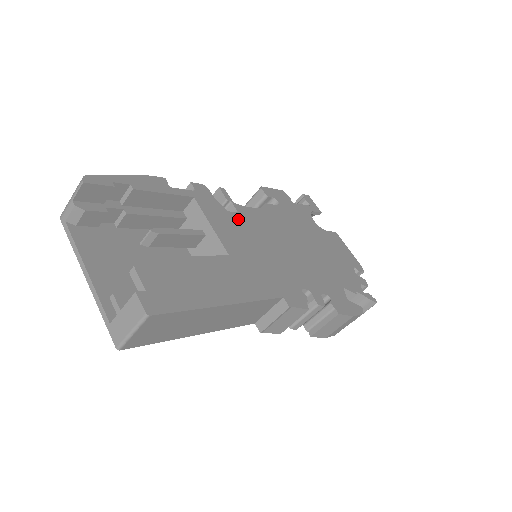
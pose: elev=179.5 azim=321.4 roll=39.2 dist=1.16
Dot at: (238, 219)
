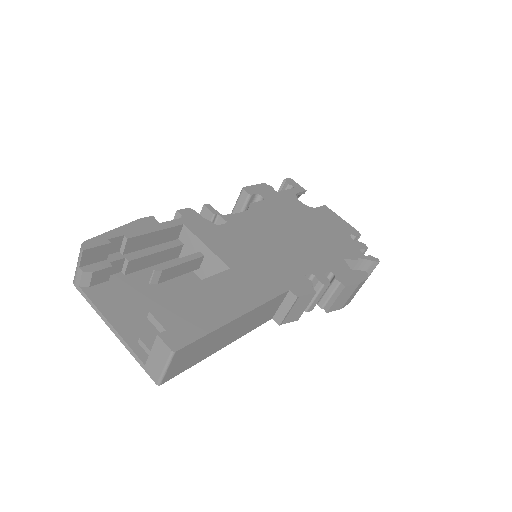
Dot at: (229, 229)
